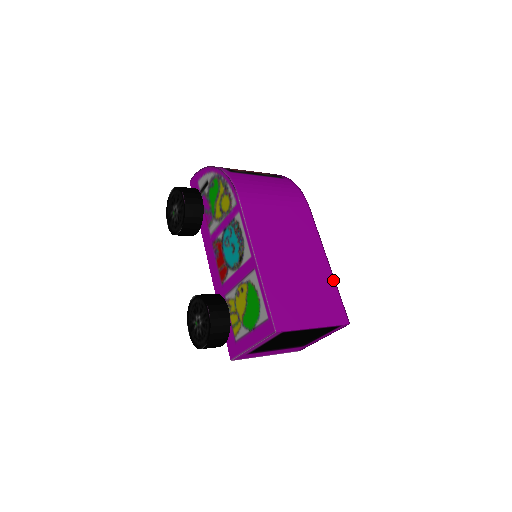
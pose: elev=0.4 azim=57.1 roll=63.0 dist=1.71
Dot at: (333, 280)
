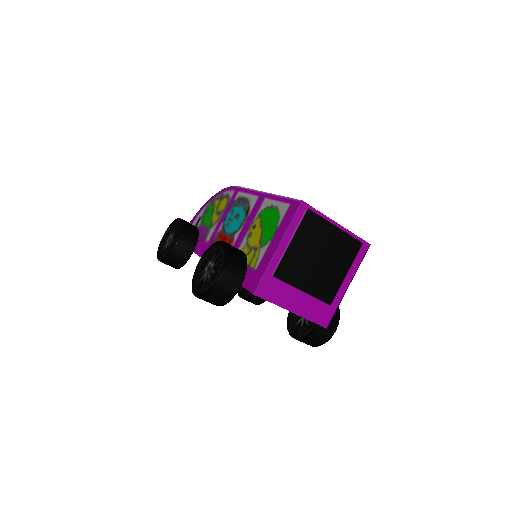
Dot at: occluded
